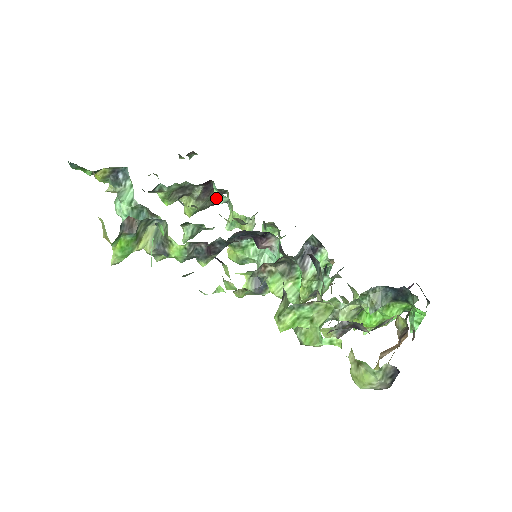
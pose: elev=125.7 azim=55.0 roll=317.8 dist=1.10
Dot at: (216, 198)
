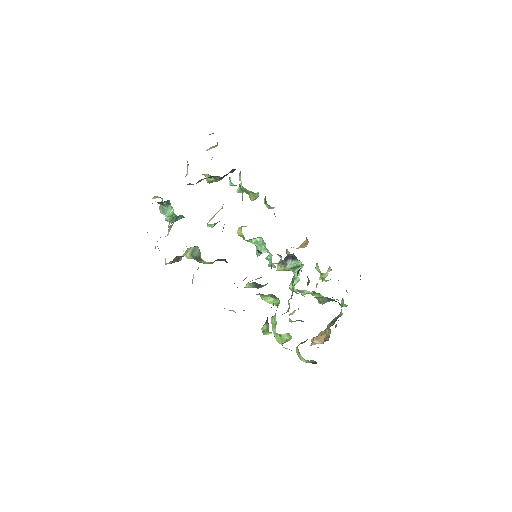
Dot at: (231, 185)
